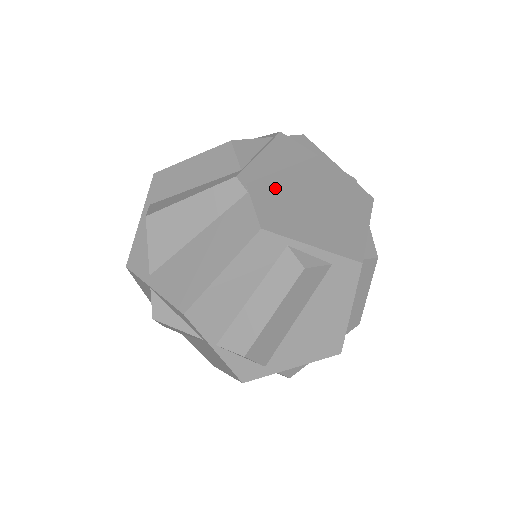
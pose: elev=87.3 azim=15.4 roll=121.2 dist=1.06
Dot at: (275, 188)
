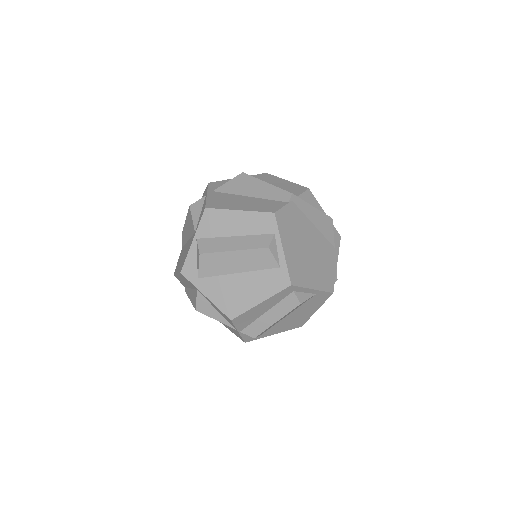
Dot at: (300, 219)
